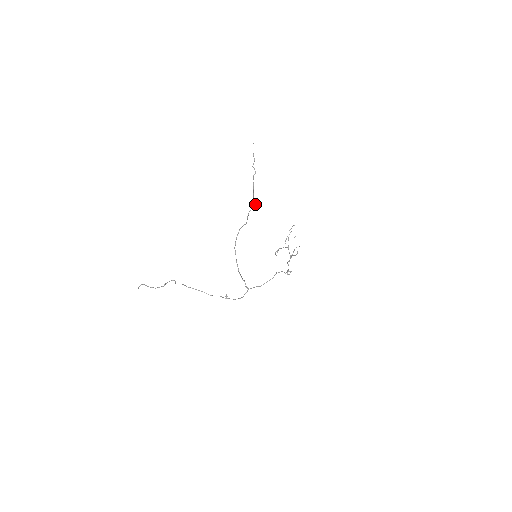
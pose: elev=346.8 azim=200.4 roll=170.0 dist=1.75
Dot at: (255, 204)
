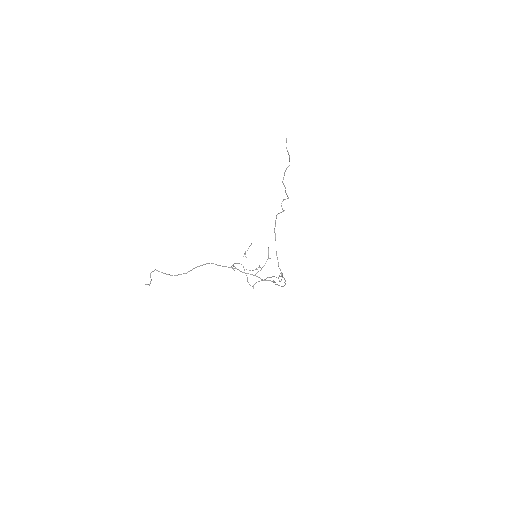
Dot at: occluded
